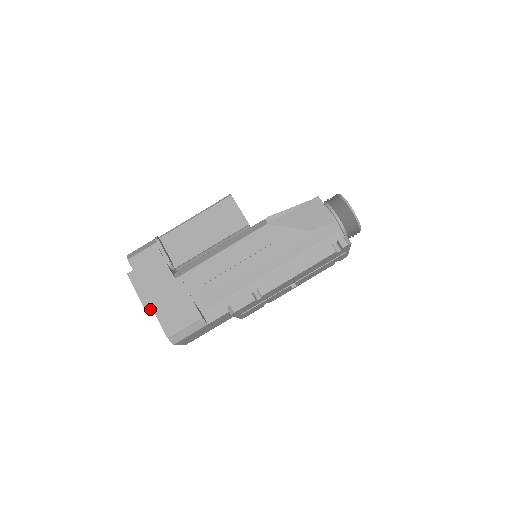
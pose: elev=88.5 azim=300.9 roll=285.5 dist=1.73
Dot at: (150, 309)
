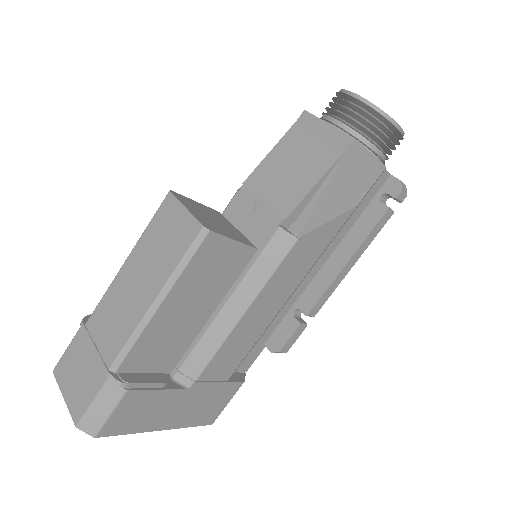
Dot at: occluded
